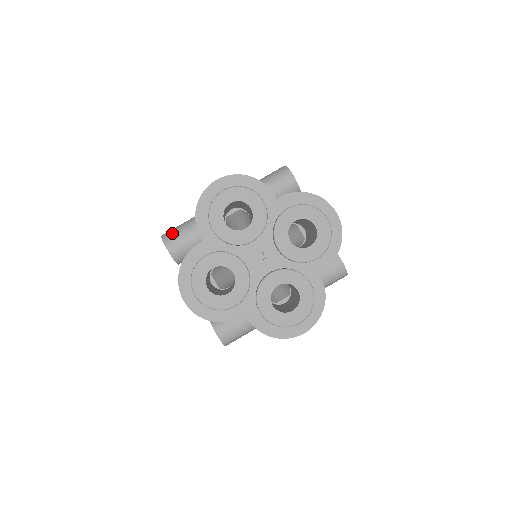
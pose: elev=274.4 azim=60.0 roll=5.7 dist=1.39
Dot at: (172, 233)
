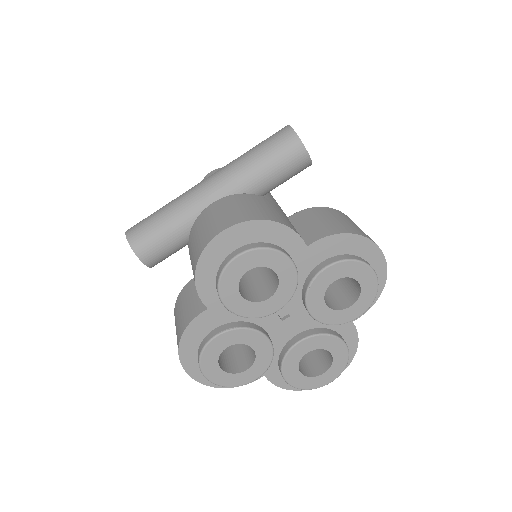
Dot at: (142, 235)
